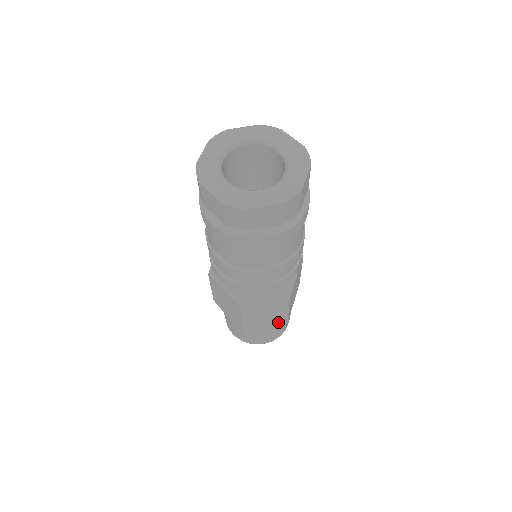
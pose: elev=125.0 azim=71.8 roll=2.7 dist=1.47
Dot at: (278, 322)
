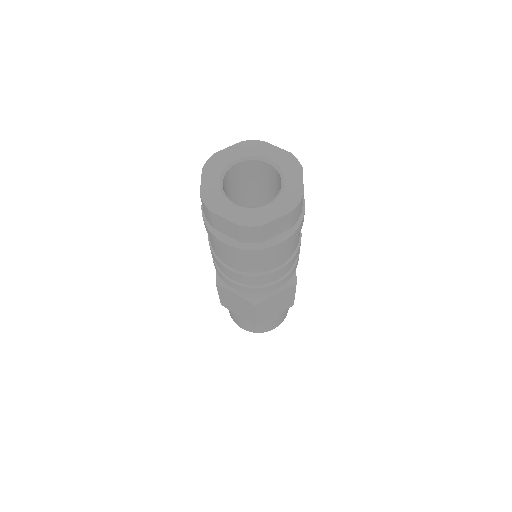
Dot at: (286, 308)
